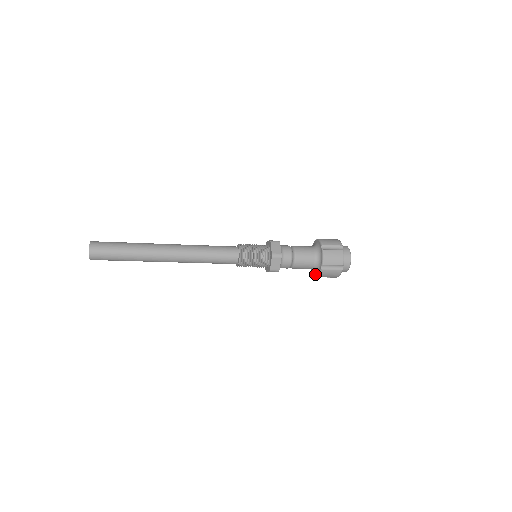
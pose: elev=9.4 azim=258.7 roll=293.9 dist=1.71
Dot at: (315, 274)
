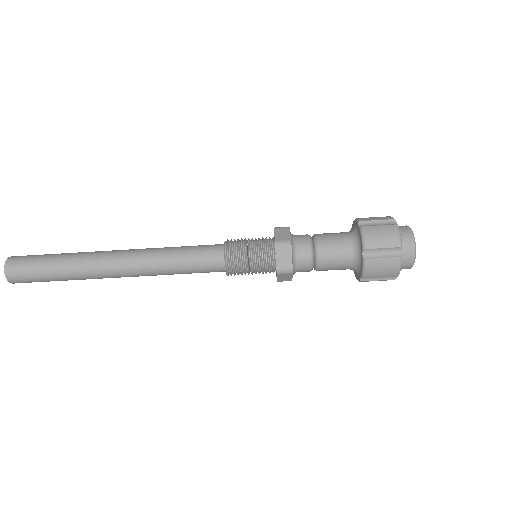
Dot at: (358, 275)
